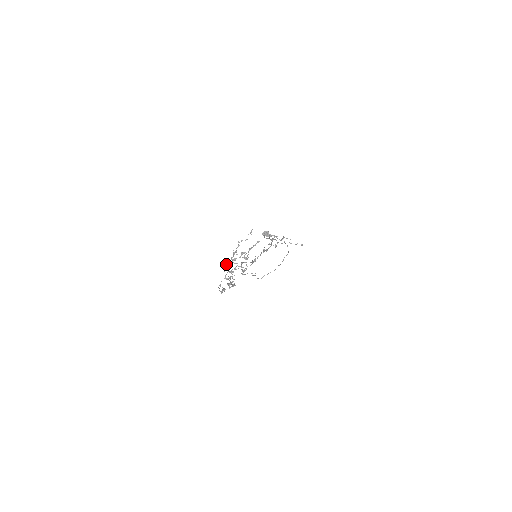
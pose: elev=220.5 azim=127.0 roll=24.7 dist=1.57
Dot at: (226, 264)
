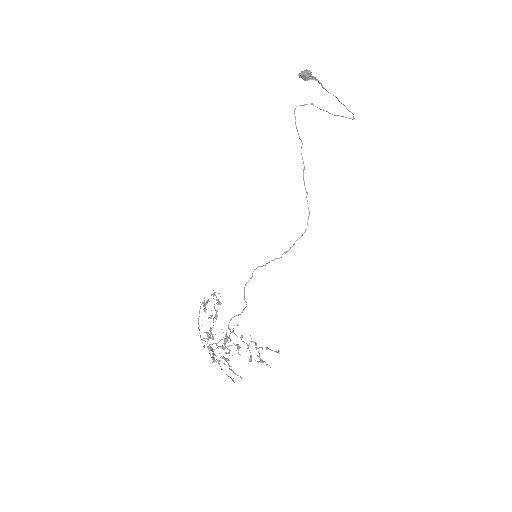
Dot at: occluded
